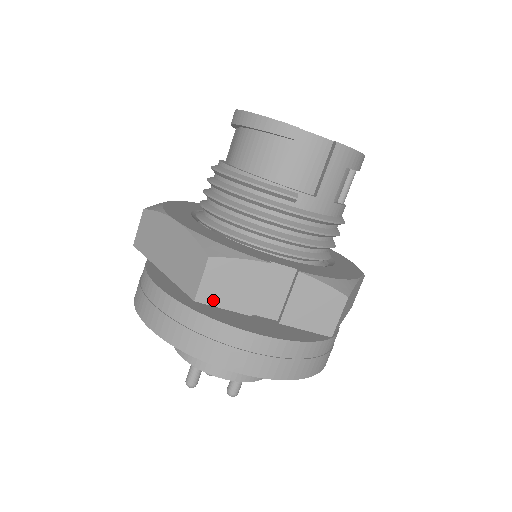
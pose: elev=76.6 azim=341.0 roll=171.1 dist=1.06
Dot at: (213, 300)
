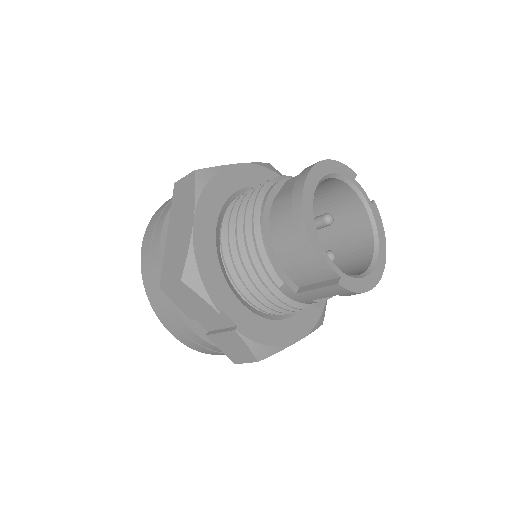
Dot at: (172, 297)
